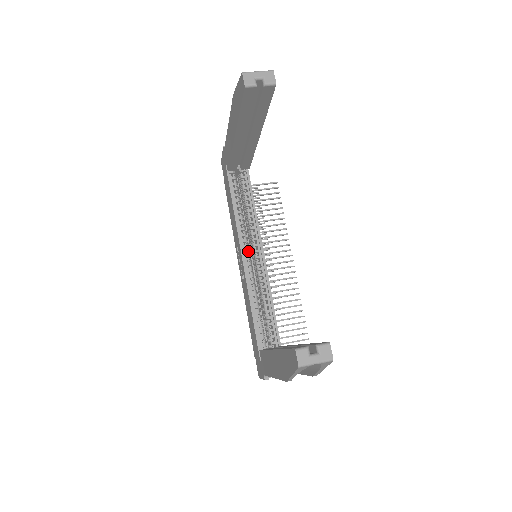
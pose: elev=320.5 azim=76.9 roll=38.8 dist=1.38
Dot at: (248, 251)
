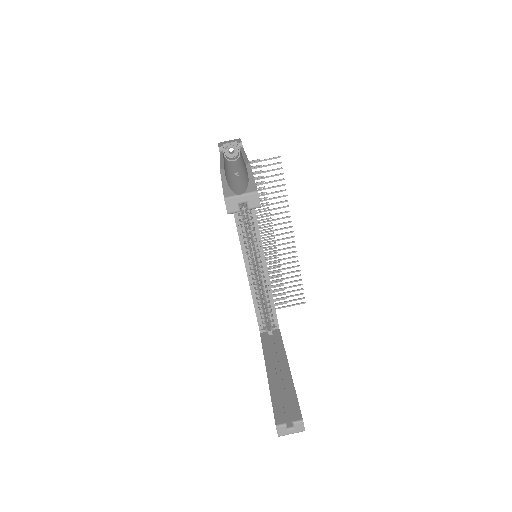
Dot at: (249, 249)
